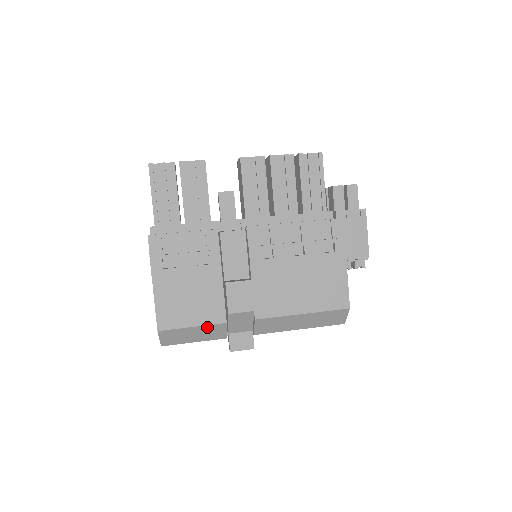
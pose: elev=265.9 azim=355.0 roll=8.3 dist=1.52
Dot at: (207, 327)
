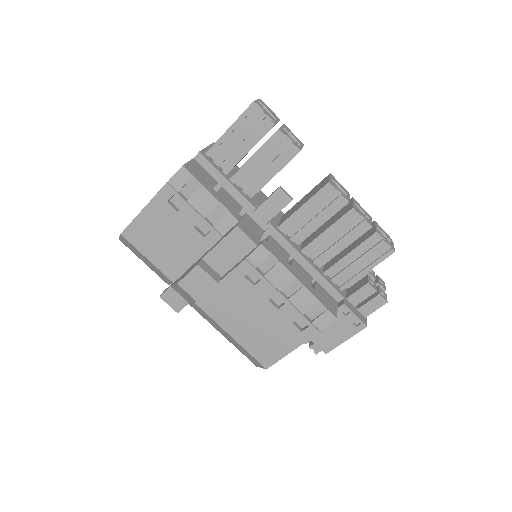
Dot at: (158, 269)
